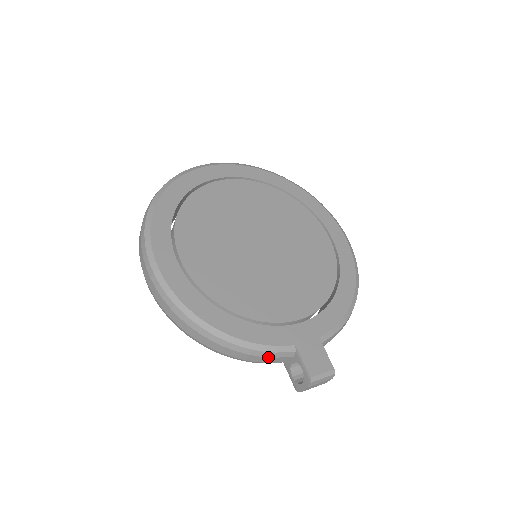
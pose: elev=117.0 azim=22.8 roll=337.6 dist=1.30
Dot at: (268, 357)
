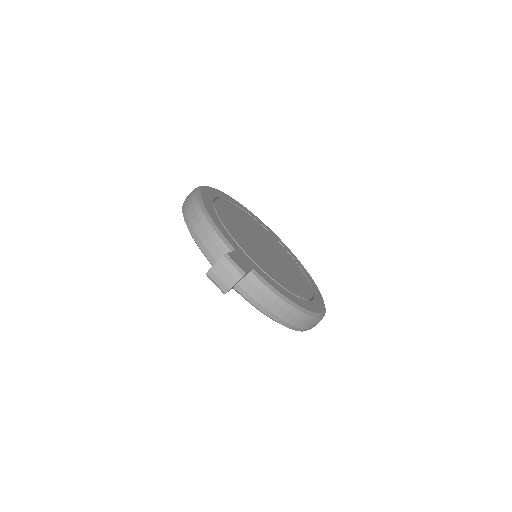
Dot at: (213, 239)
